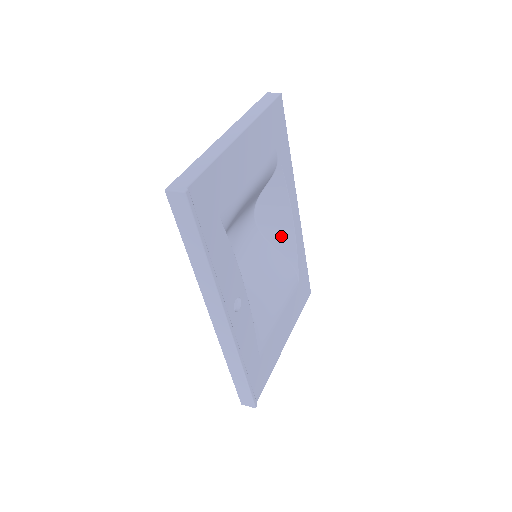
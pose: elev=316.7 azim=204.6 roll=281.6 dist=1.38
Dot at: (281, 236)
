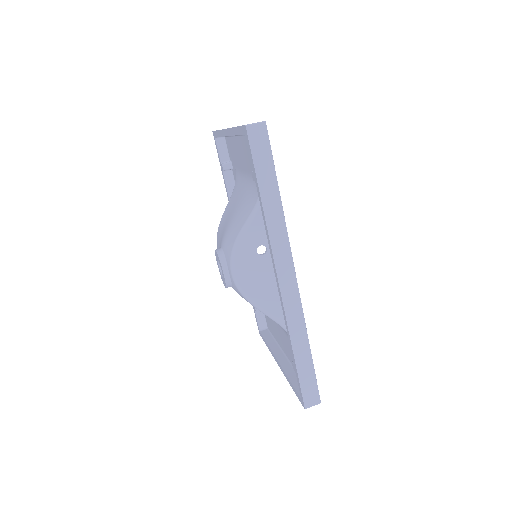
Dot at: occluded
